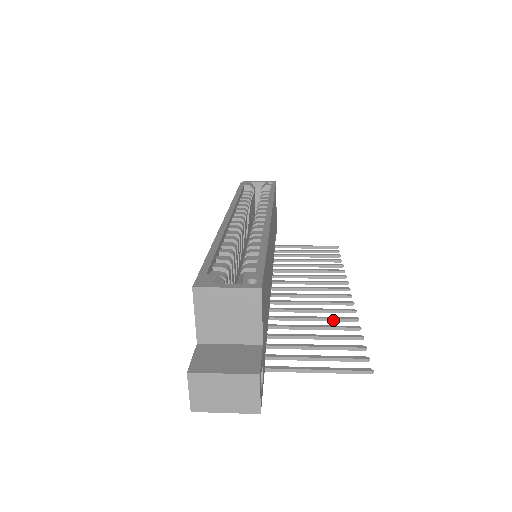
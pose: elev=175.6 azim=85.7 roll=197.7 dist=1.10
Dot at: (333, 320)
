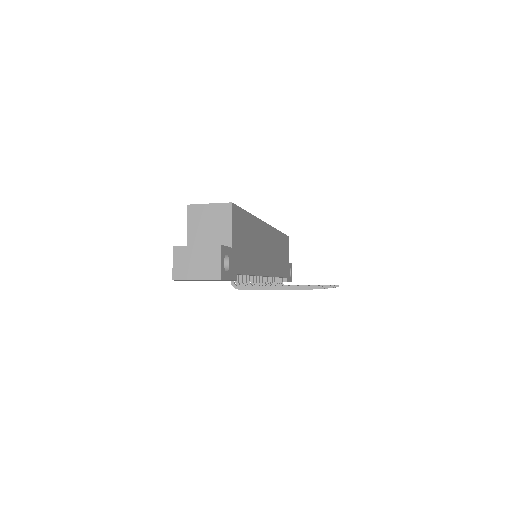
Dot at: occluded
